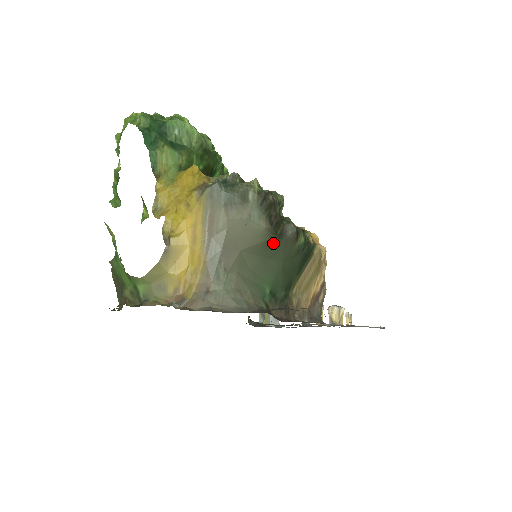
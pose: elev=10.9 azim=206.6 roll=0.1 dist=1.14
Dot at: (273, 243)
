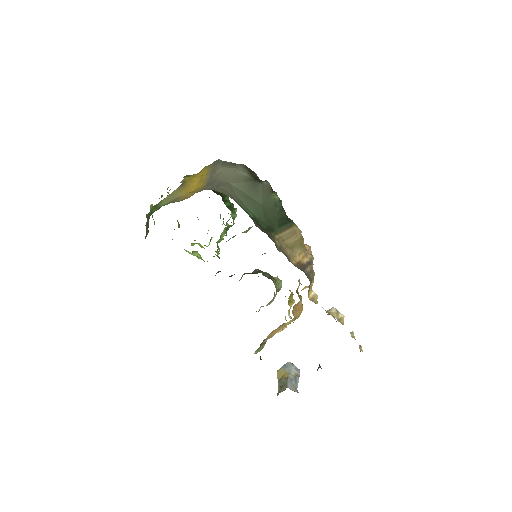
Dot at: (253, 186)
